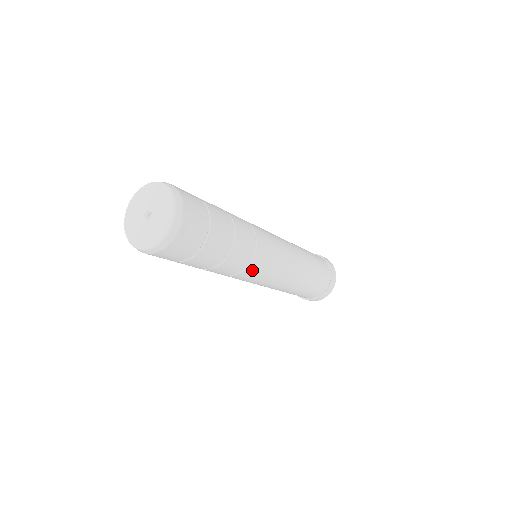
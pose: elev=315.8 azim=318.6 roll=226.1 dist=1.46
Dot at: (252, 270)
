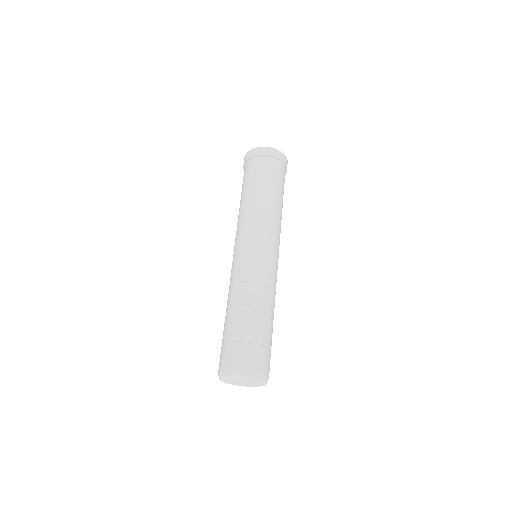
Dot at: occluded
